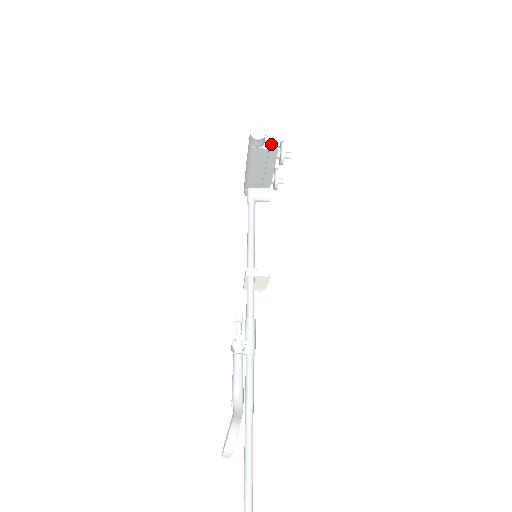
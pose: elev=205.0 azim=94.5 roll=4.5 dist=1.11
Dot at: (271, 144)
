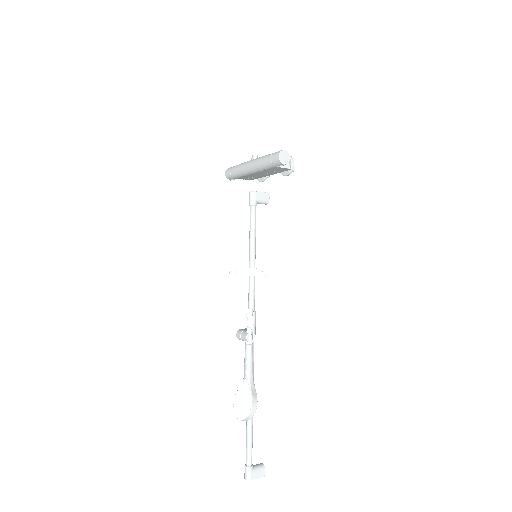
Dot at: occluded
